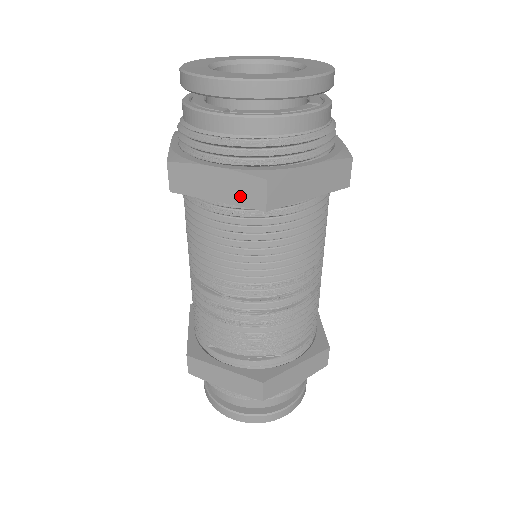
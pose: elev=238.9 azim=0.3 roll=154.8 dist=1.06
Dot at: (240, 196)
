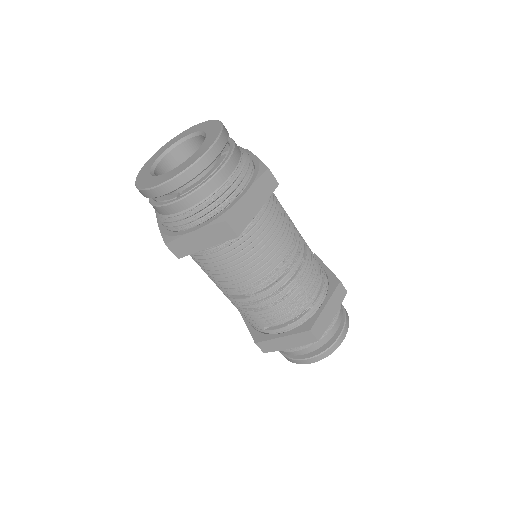
Dot at: (218, 238)
